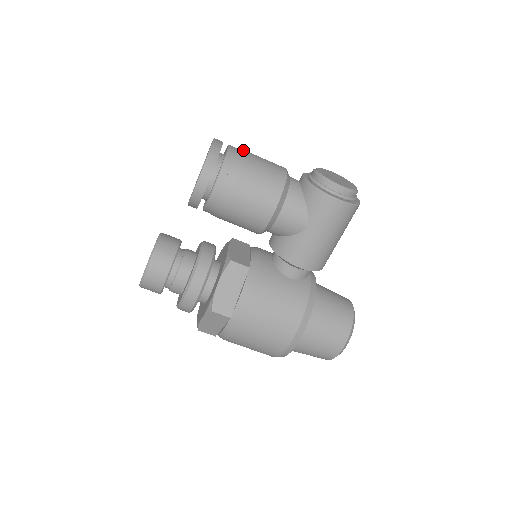
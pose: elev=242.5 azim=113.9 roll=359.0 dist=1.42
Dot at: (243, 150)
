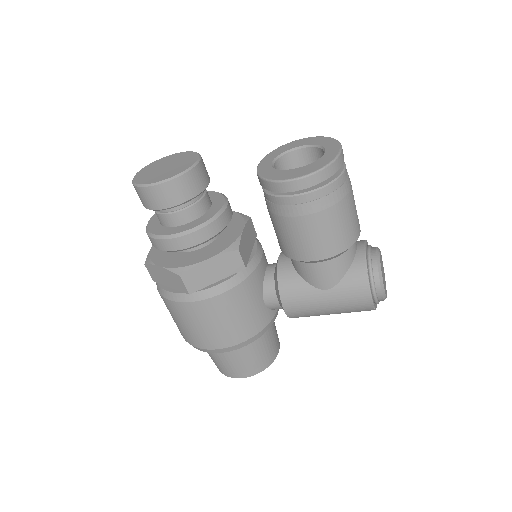
Dot at: occluded
